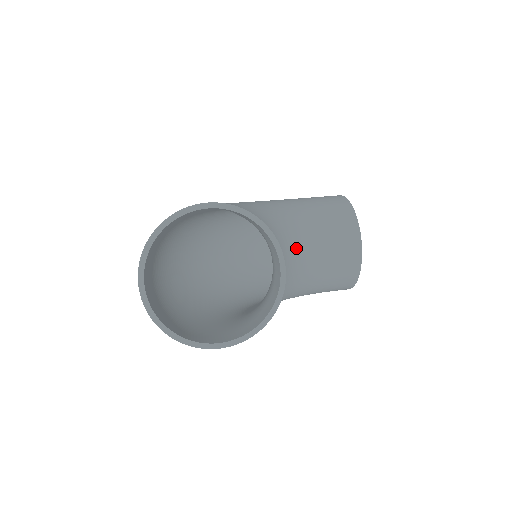
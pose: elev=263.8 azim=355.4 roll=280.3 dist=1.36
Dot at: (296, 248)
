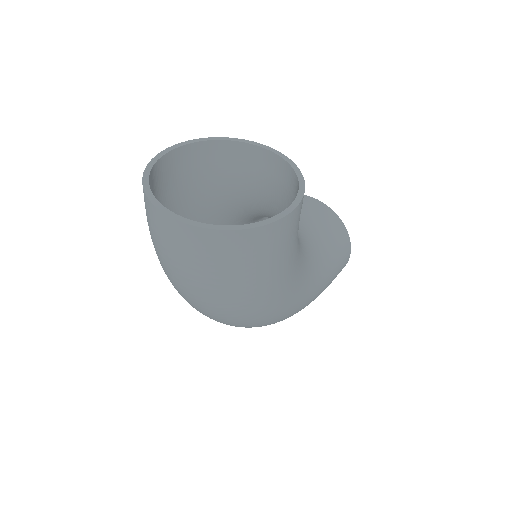
Dot at: occluded
